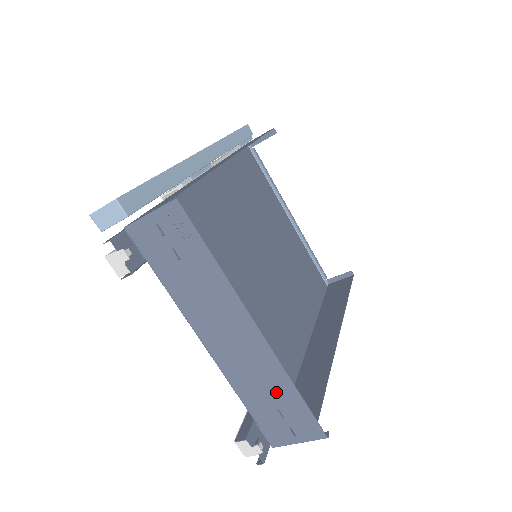
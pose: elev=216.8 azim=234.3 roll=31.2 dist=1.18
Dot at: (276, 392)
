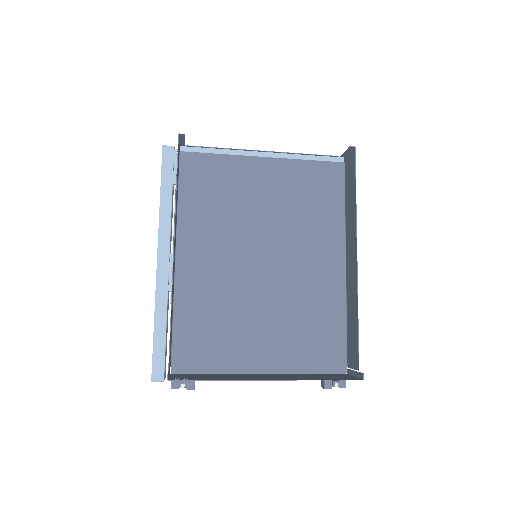
Dot at: (314, 378)
